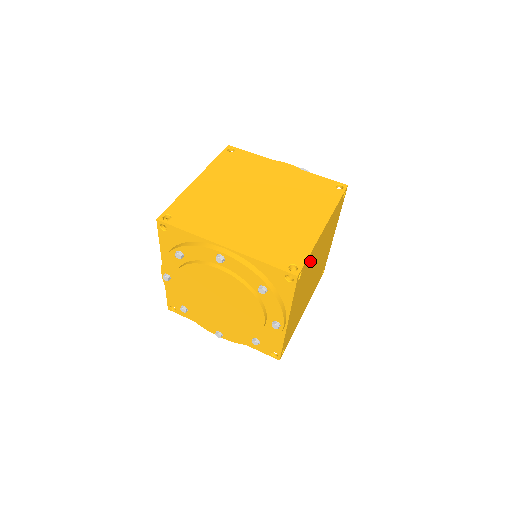
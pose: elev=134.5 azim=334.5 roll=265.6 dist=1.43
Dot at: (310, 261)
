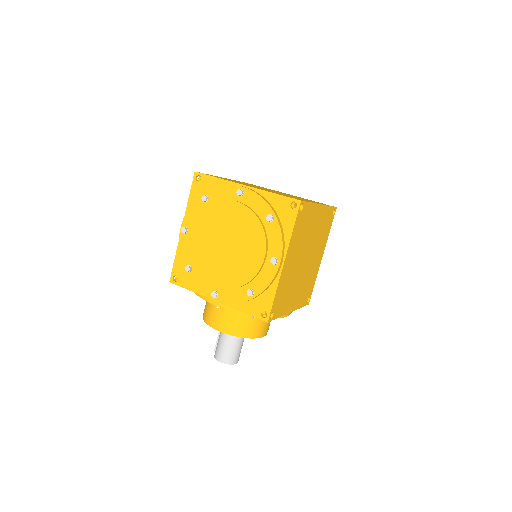
Dot at: (308, 218)
